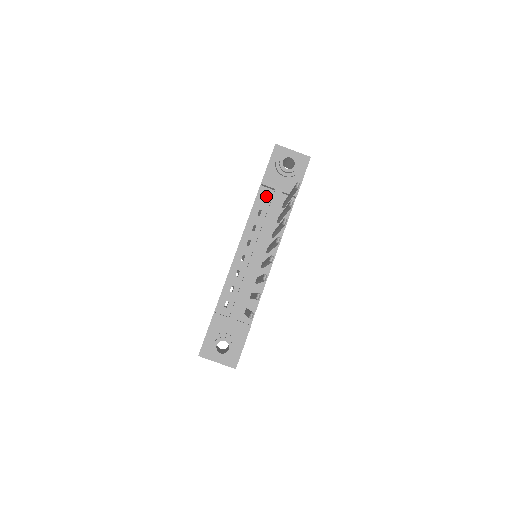
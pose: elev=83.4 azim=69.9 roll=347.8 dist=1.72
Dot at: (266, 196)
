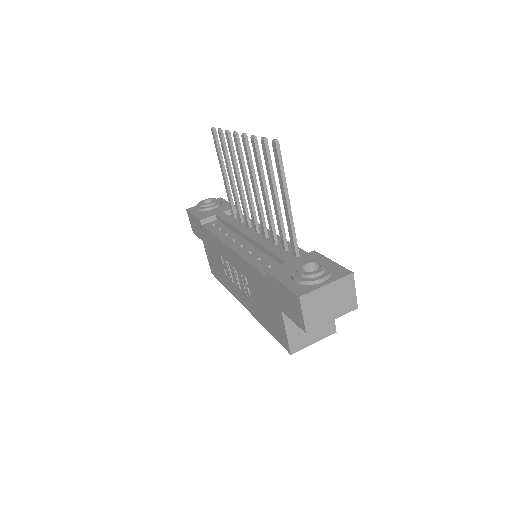
Dot at: occluded
